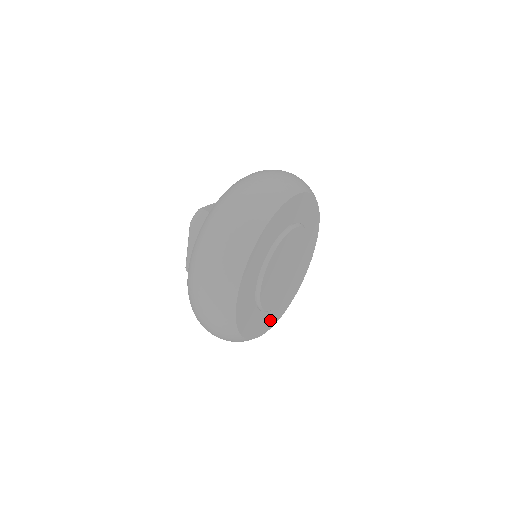
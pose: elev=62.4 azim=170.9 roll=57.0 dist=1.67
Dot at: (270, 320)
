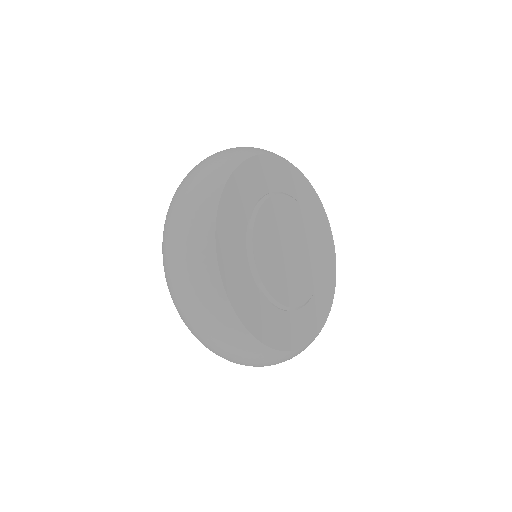
Dot at: (314, 319)
